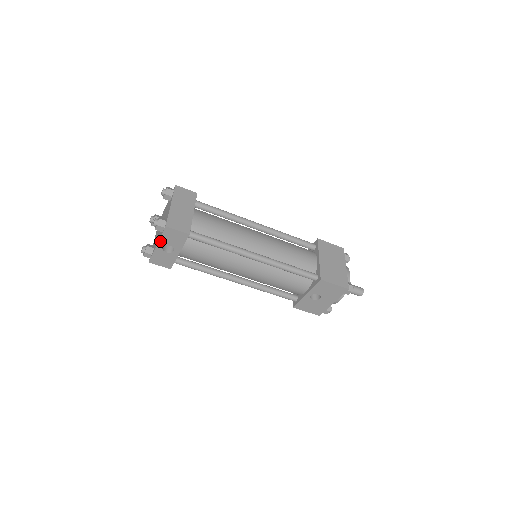
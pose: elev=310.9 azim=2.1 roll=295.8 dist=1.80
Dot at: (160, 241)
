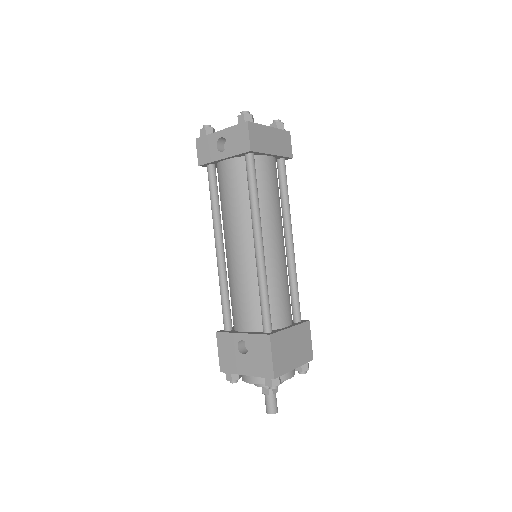
Dot at: (227, 130)
